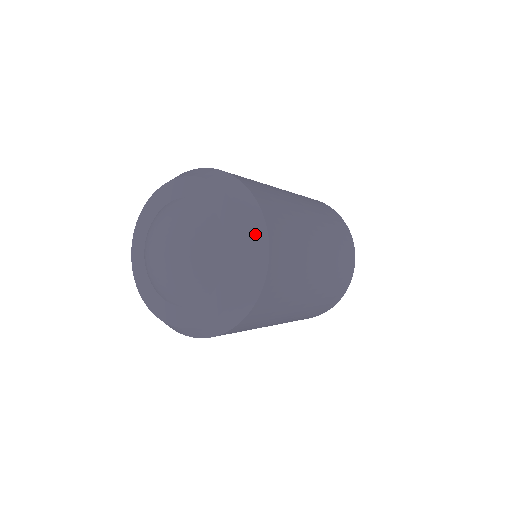
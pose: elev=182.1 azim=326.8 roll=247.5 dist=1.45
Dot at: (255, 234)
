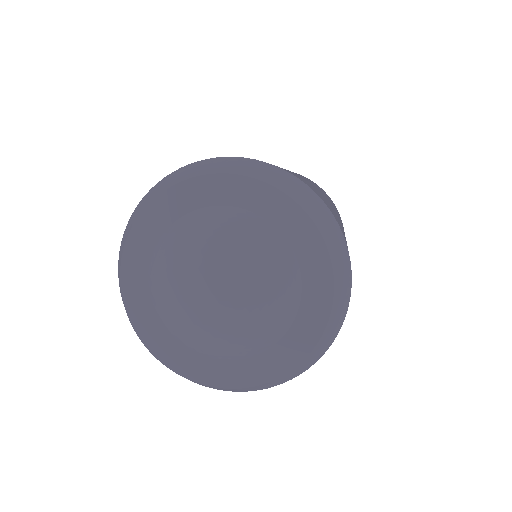
Dot at: (330, 334)
